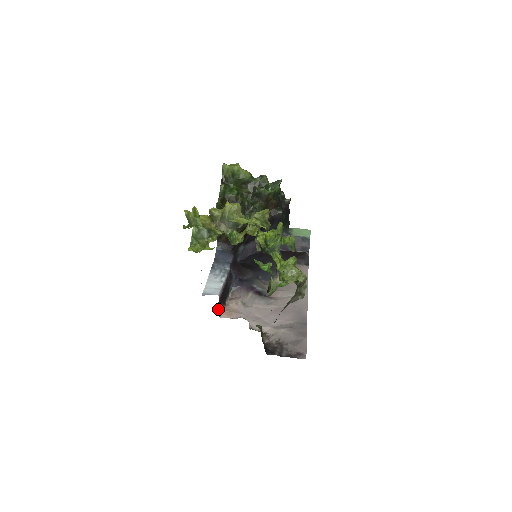
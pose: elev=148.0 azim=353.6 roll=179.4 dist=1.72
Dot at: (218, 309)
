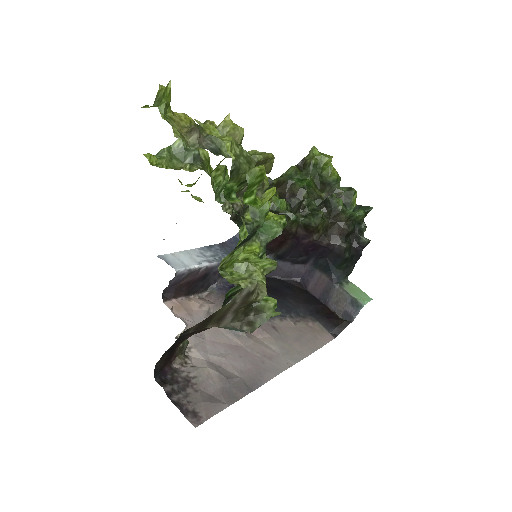
Dot at: (171, 292)
